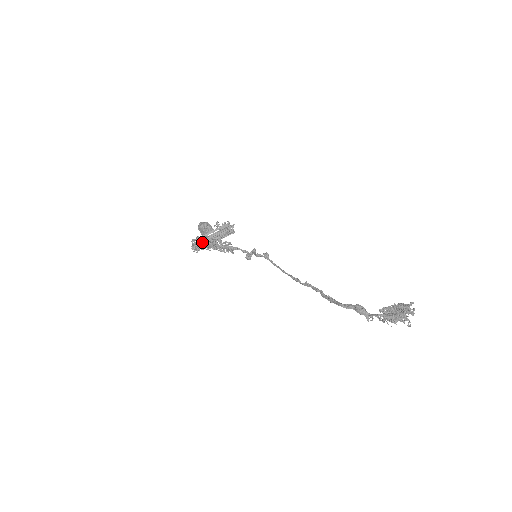
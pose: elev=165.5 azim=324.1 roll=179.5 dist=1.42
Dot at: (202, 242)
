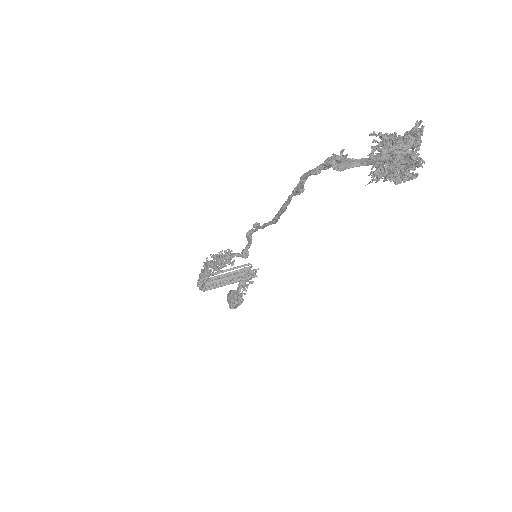
Dot at: occluded
